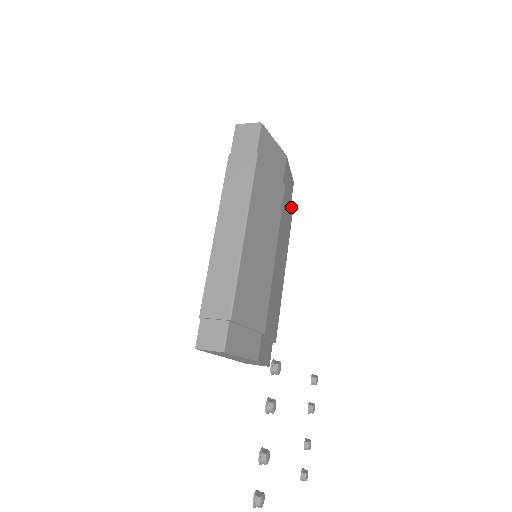
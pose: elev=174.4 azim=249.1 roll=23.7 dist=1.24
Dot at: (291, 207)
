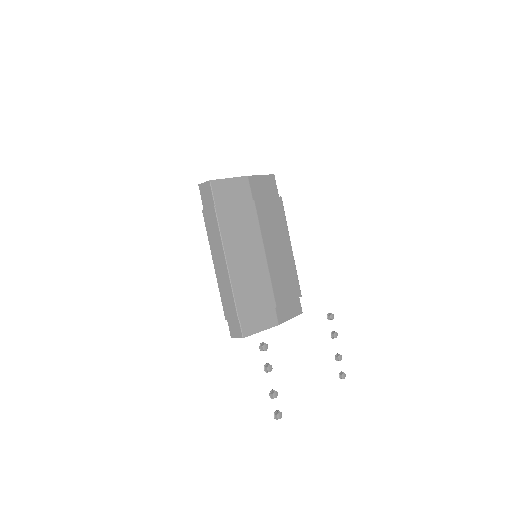
Dot at: (276, 198)
